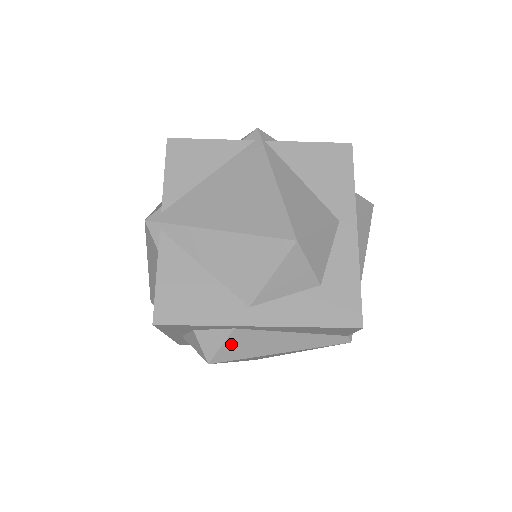
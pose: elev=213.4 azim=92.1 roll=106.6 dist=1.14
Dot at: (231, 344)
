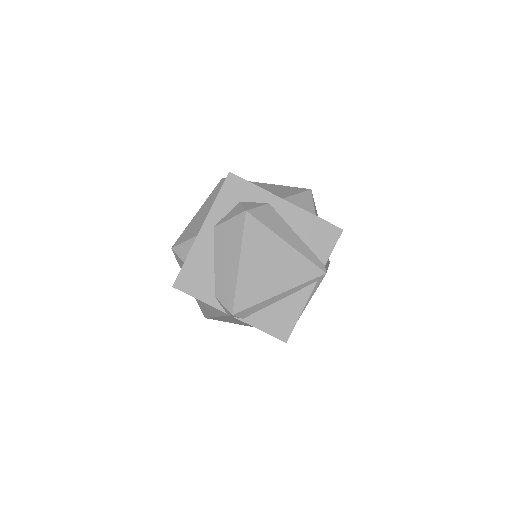
Dot at: (263, 211)
